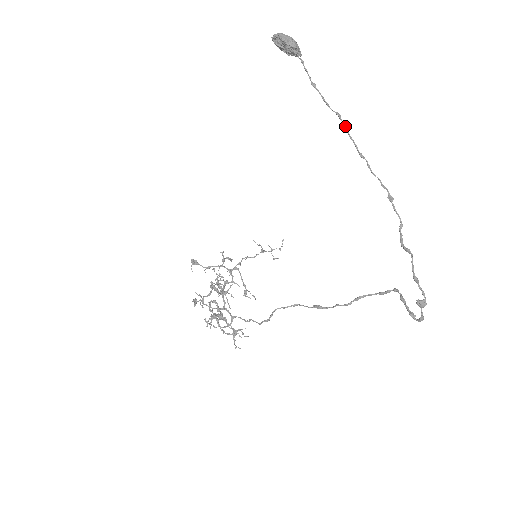
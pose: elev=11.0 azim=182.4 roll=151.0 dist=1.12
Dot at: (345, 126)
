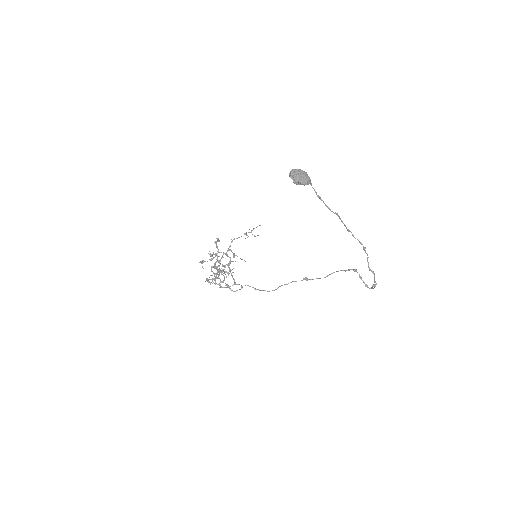
Dot at: (340, 218)
